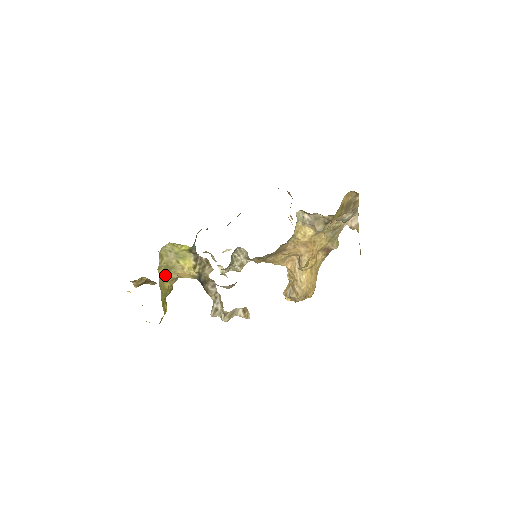
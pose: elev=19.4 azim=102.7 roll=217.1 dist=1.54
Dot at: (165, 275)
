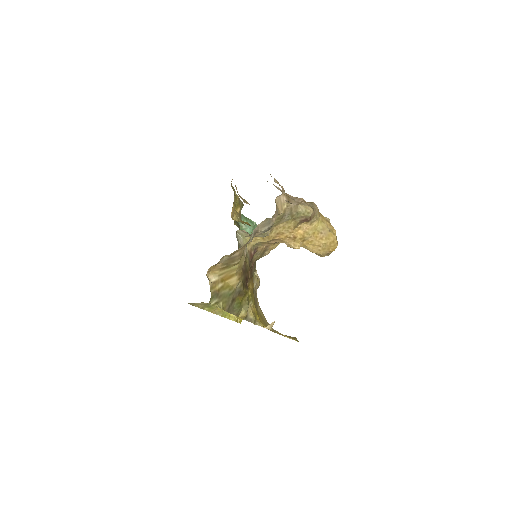
Dot at: (211, 307)
